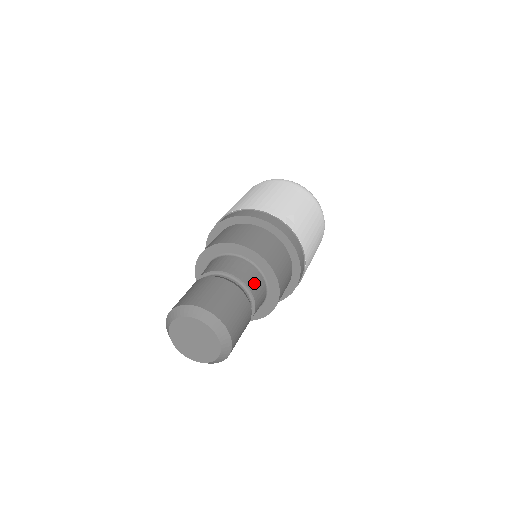
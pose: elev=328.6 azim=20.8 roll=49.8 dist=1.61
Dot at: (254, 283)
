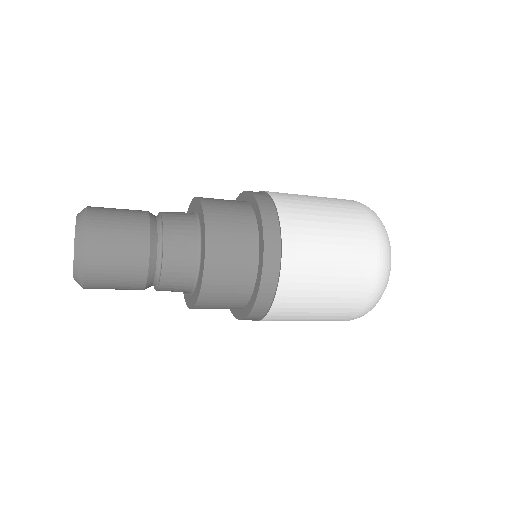
Dot at: (174, 213)
